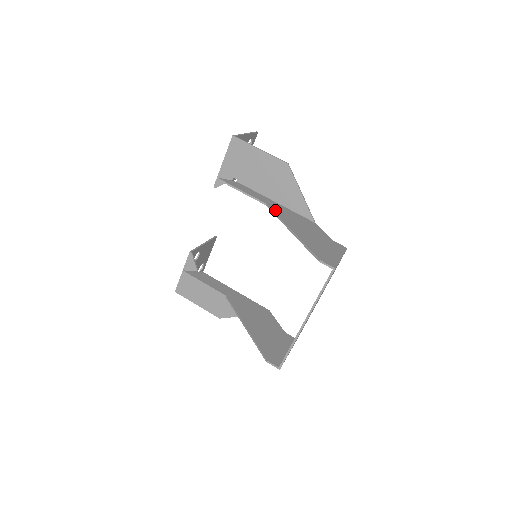
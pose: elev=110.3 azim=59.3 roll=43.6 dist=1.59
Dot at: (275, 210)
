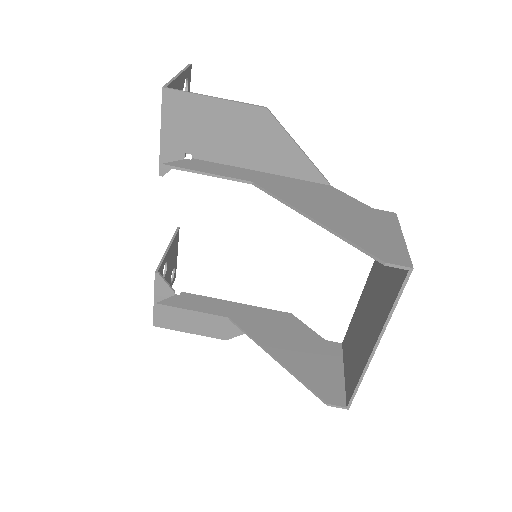
Dot at: (271, 189)
